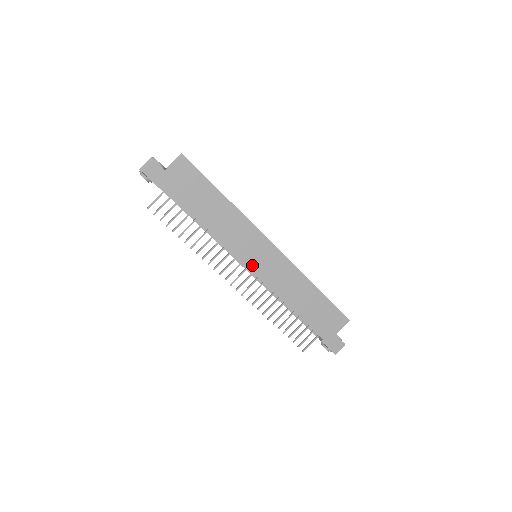
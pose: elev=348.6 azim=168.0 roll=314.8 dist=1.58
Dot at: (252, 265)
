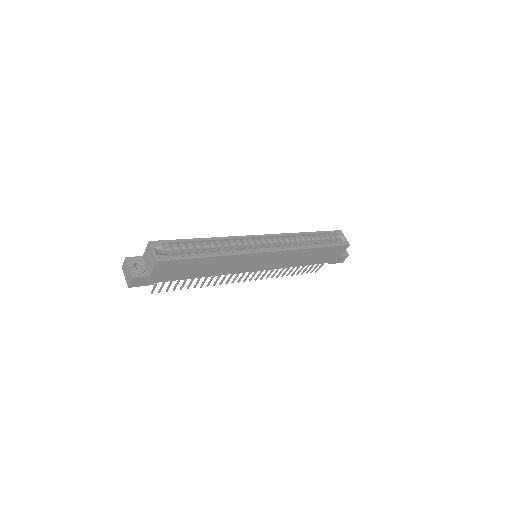
Dot at: (257, 269)
